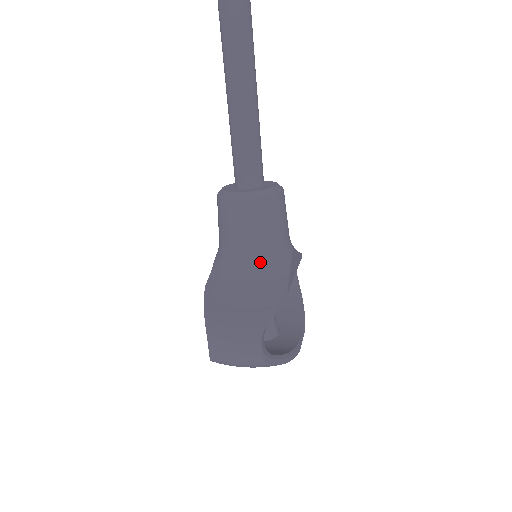
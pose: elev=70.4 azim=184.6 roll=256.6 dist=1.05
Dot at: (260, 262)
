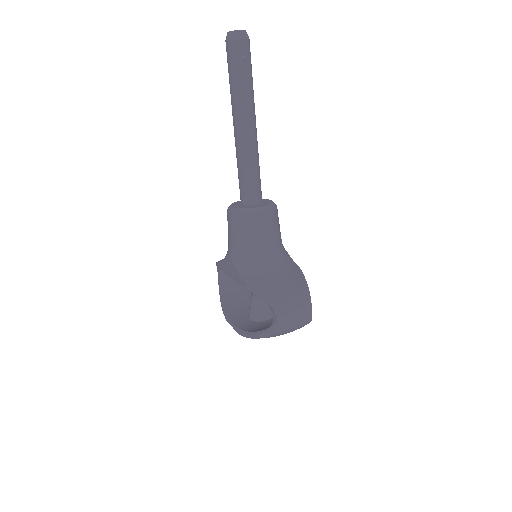
Dot at: (277, 256)
